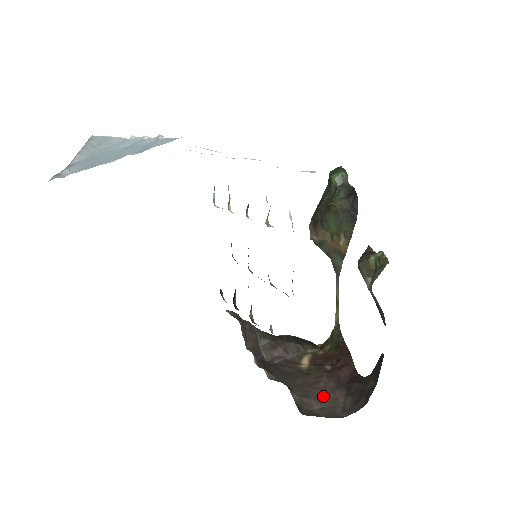
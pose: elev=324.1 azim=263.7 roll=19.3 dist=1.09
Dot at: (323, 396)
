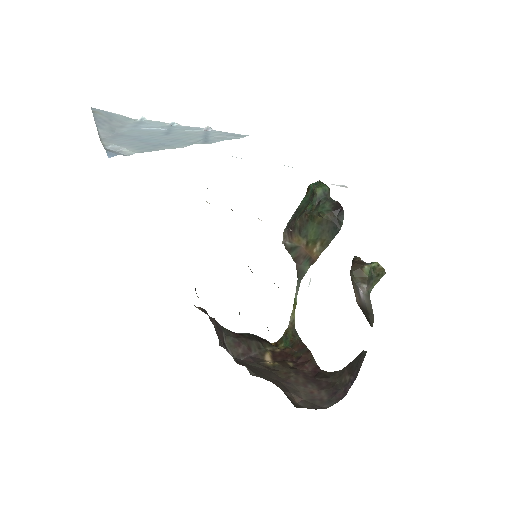
Dot at: (299, 390)
